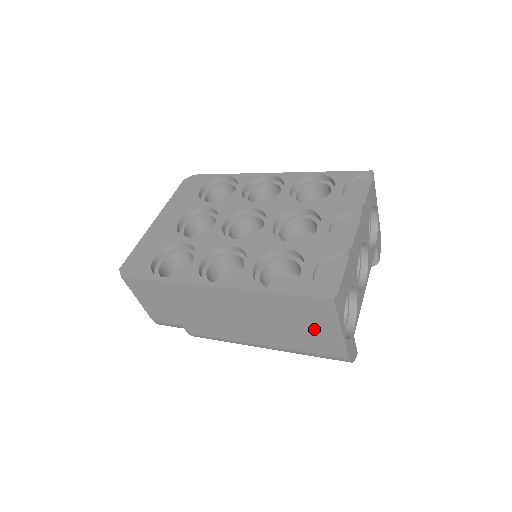
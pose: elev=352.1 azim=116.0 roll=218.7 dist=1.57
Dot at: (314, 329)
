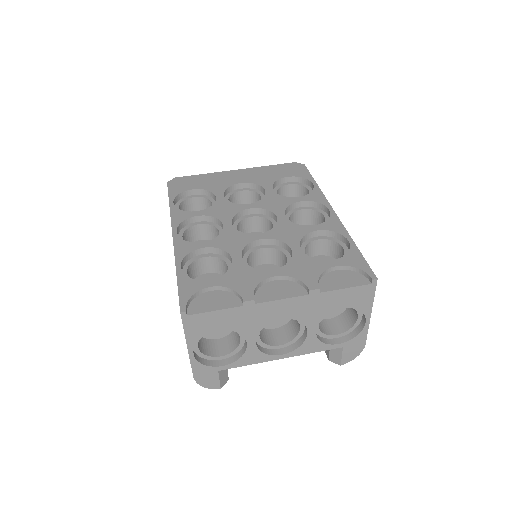
Dot at: occluded
